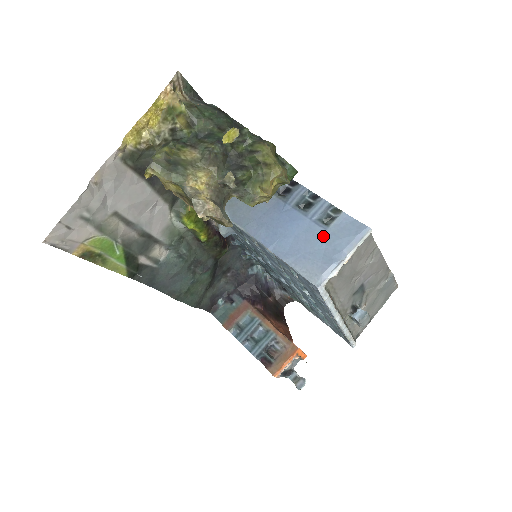
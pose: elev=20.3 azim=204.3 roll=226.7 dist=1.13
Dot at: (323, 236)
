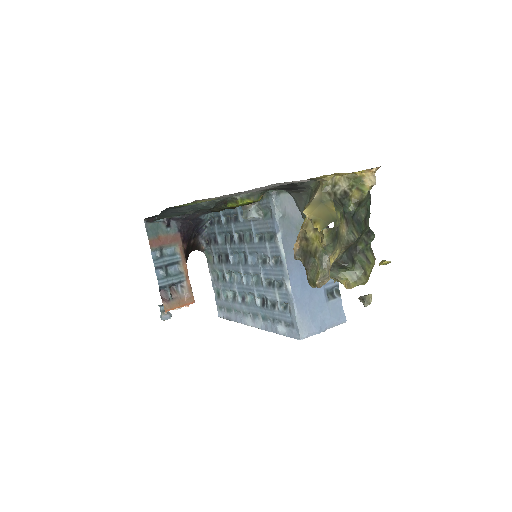
Dot at: (323, 305)
